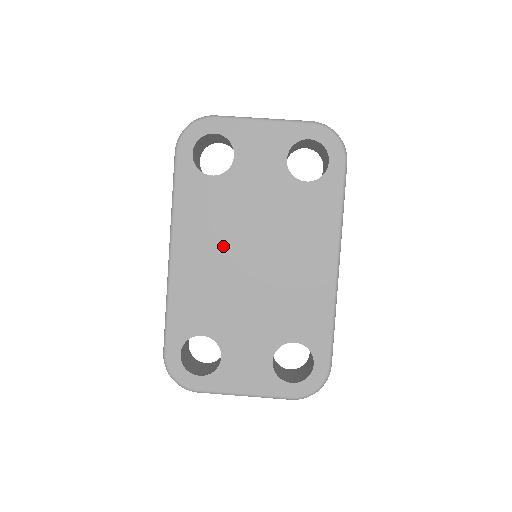
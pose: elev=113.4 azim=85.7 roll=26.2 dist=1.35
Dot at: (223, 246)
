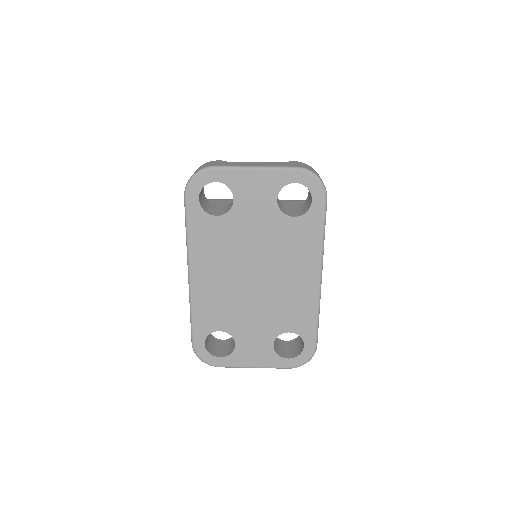
Dot at: (230, 268)
